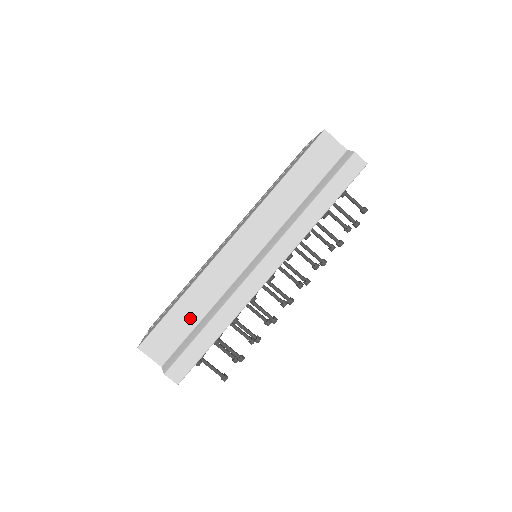
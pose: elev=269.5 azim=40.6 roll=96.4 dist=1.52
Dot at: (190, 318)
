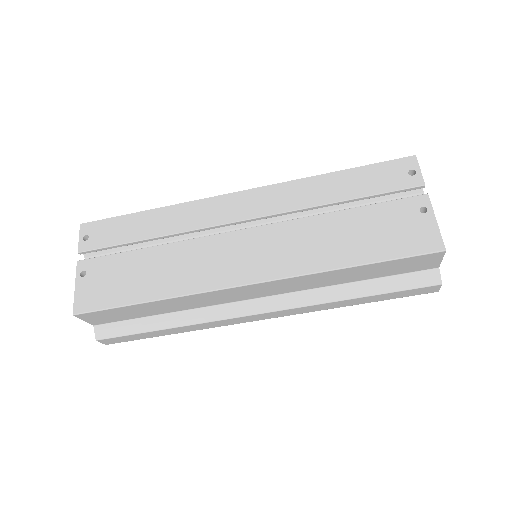
Dot at: (150, 312)
